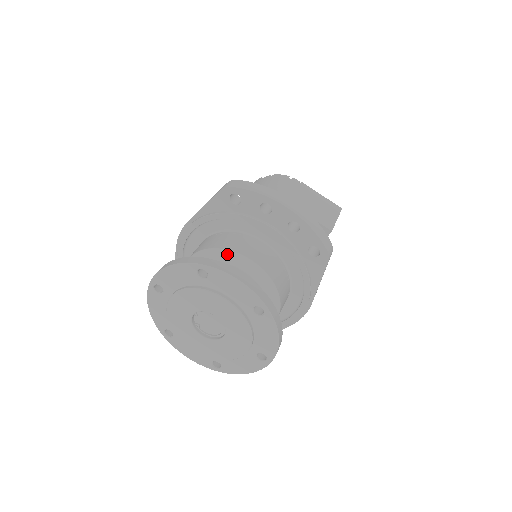
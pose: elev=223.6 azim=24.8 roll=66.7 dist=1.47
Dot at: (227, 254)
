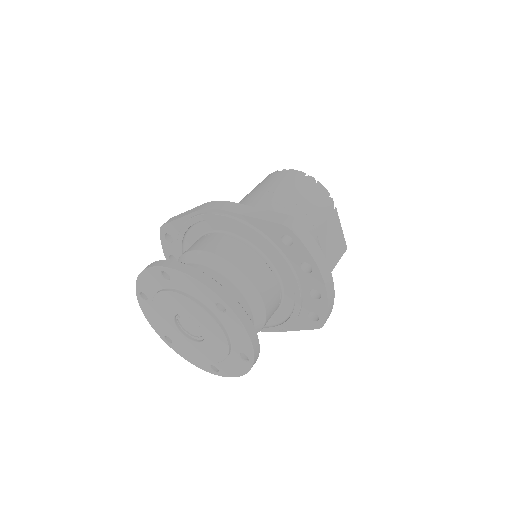
Dot at: (246, 283)
